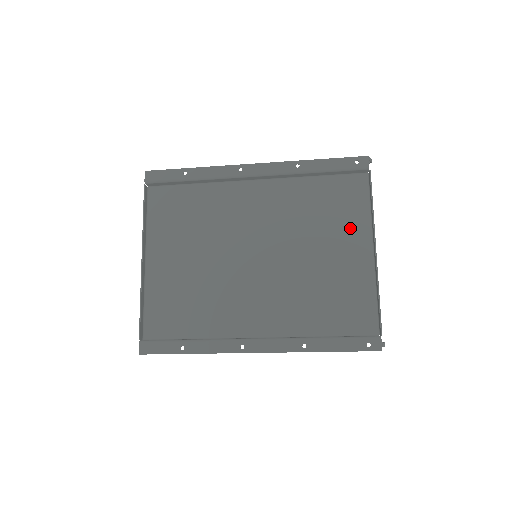
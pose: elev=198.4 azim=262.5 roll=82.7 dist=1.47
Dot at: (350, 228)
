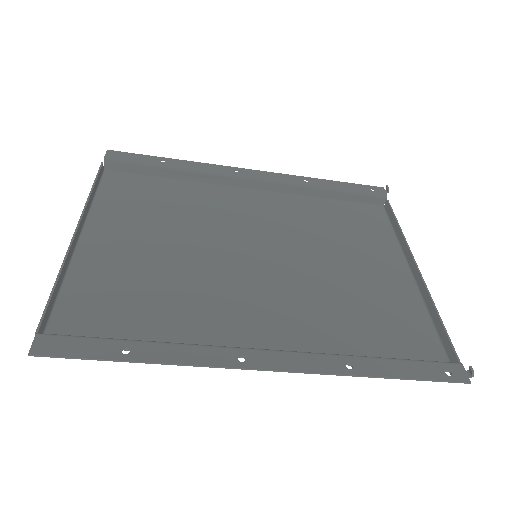
Dot at: (376, 248)
